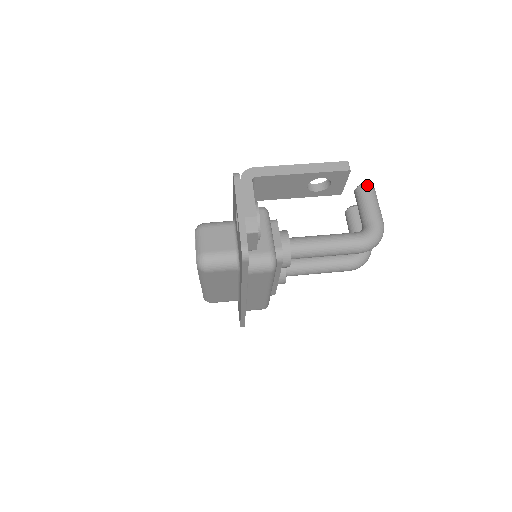
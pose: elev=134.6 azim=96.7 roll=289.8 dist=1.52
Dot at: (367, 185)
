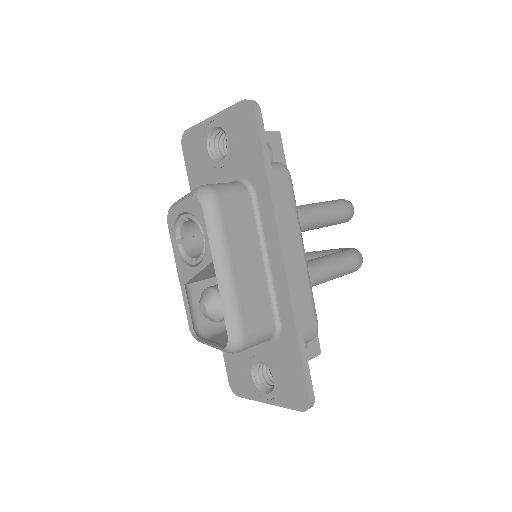
Dot at: occluded
